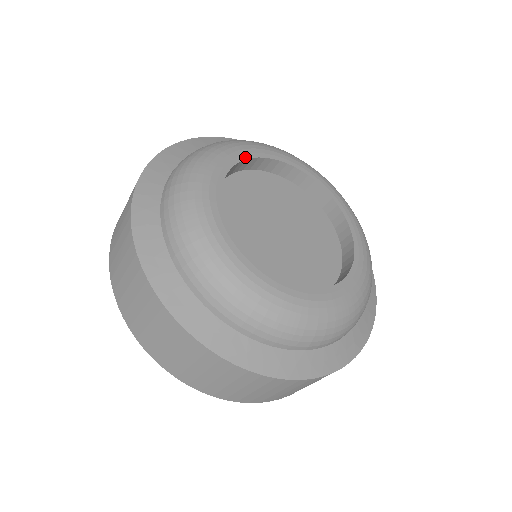
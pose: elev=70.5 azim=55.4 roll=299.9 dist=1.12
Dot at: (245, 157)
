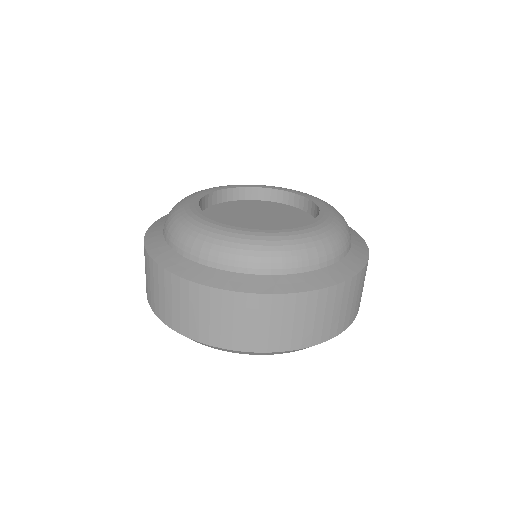
Dot at: (207, 193)
